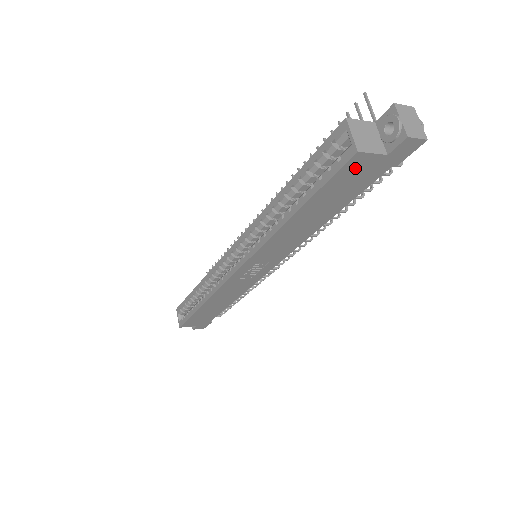
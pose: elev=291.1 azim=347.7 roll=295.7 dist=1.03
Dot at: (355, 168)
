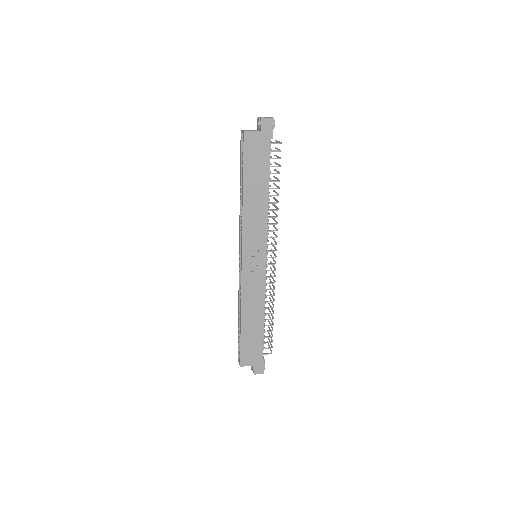
Dot at: (251, 143)
